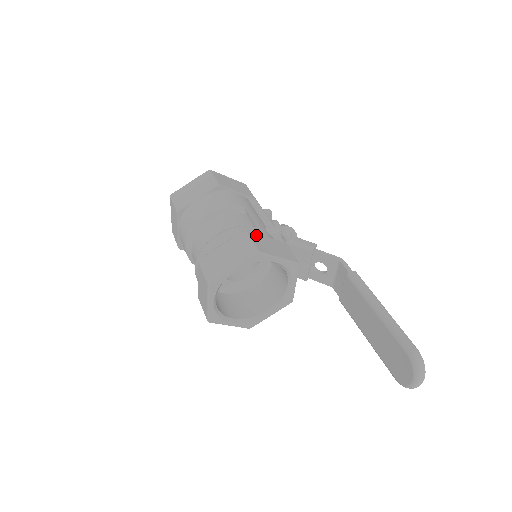
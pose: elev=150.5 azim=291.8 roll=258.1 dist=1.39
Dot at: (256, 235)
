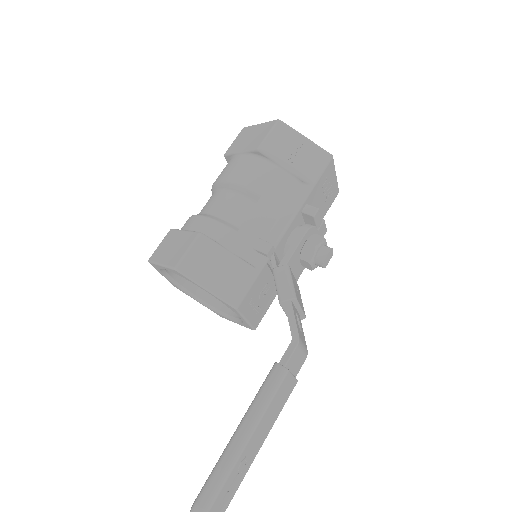
Dot at: (210, 245)
